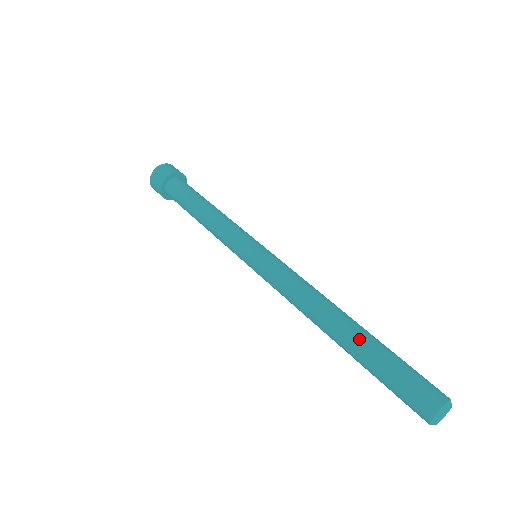
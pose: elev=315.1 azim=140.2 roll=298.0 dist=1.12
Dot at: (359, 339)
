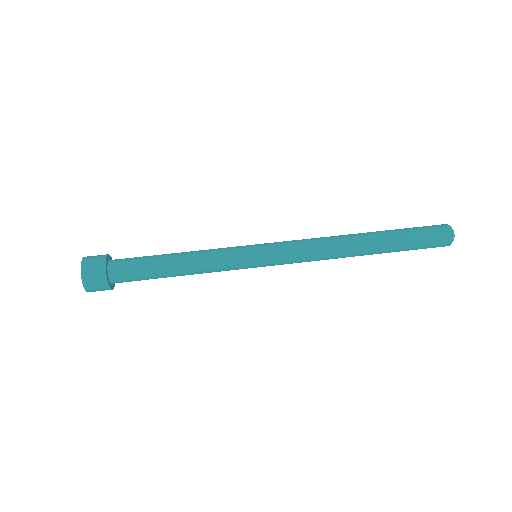
Dot at: (383, 236)
